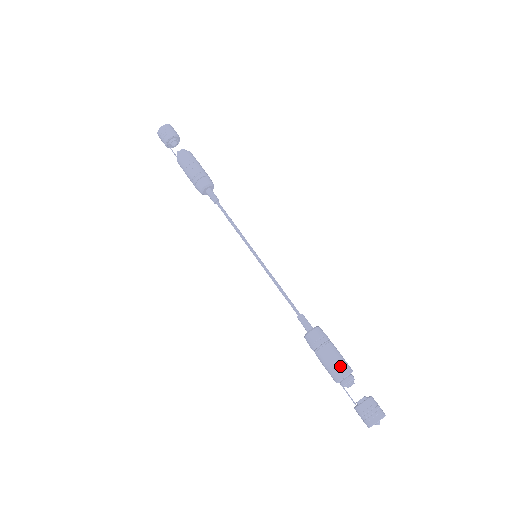
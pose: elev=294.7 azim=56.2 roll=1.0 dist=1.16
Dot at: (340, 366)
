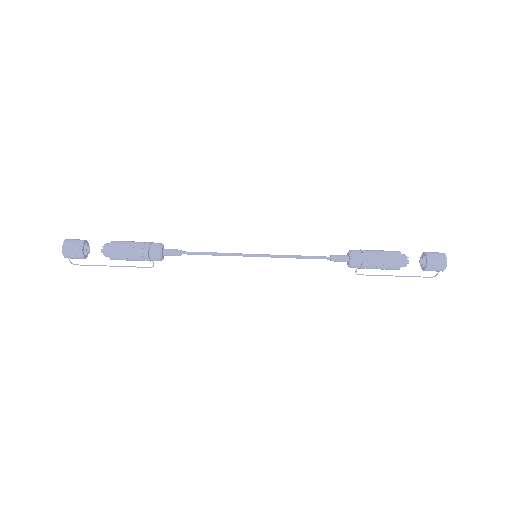
Dot at: (392, 255)
